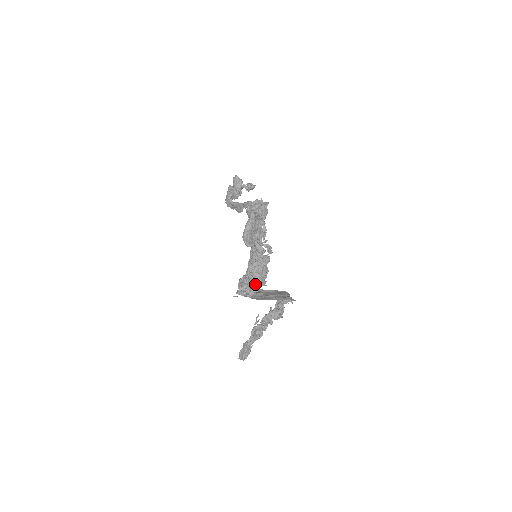
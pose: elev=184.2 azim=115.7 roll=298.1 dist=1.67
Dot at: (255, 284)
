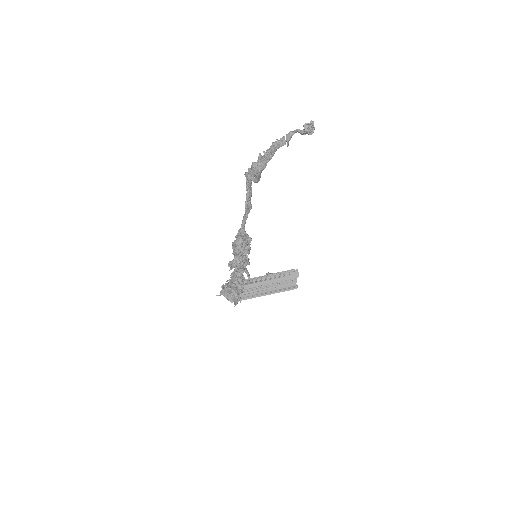
Dot at: (232, 297)
